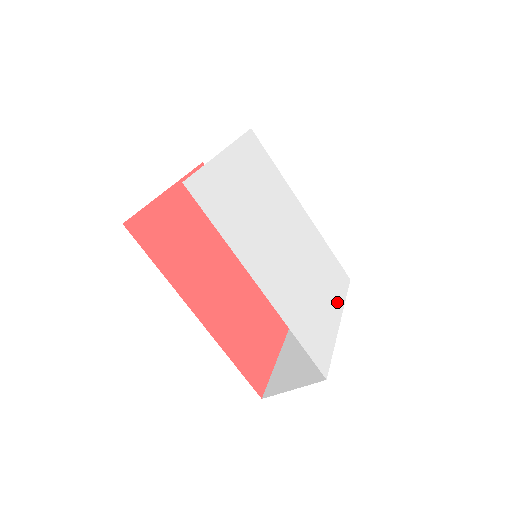
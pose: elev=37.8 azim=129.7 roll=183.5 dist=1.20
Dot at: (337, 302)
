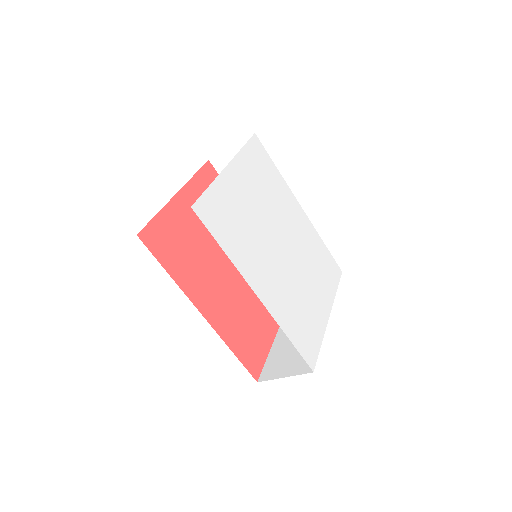
Dot at: (328, 297)
